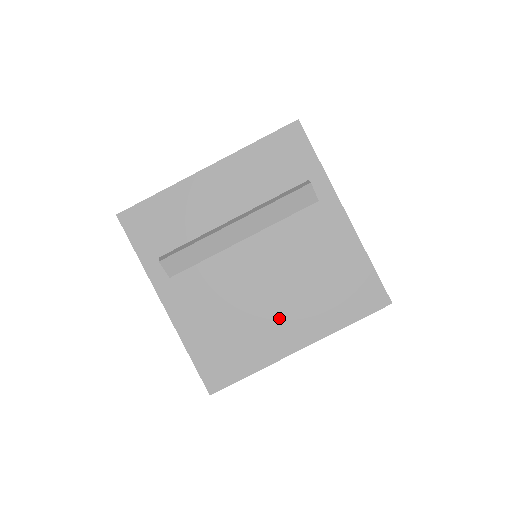
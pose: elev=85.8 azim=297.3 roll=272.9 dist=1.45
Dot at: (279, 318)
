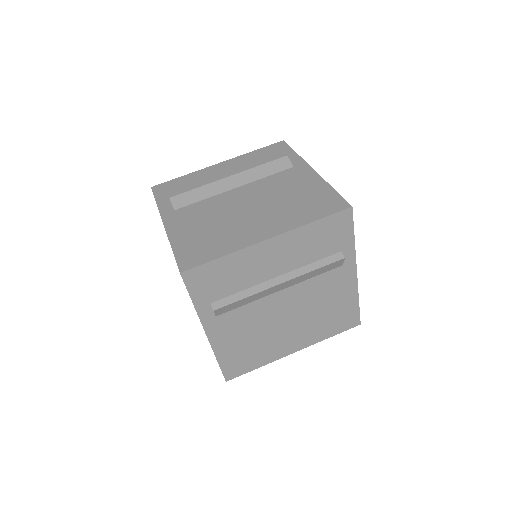
Dot at: (253, 223)
